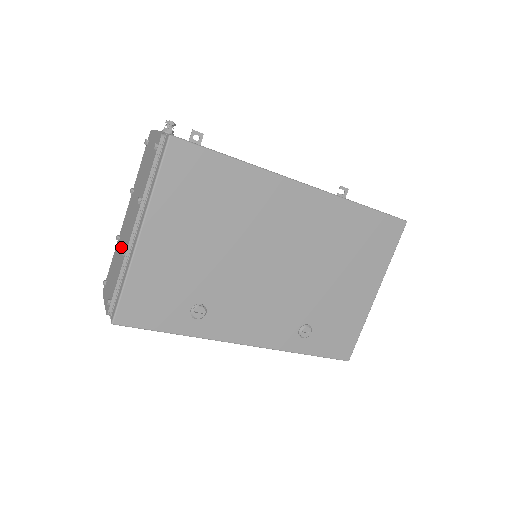
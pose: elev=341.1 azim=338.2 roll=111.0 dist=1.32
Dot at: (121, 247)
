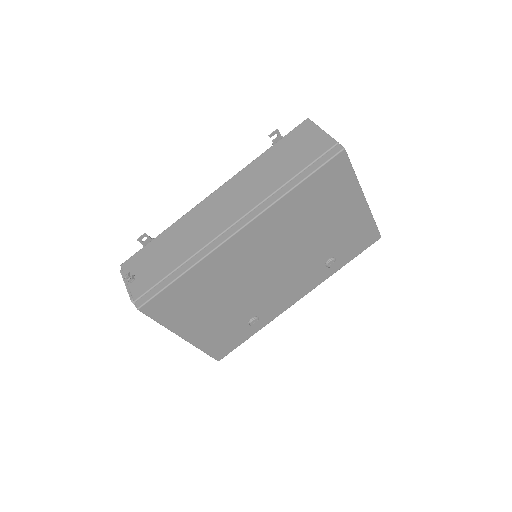
Dot at: occluded
